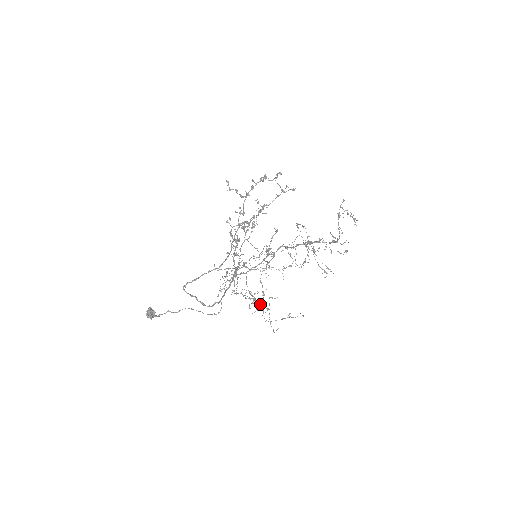
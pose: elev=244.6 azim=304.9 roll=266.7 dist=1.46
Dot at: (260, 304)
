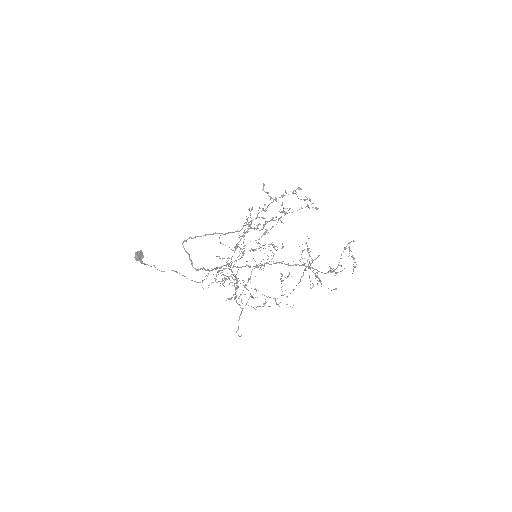
Dot at: occluded
